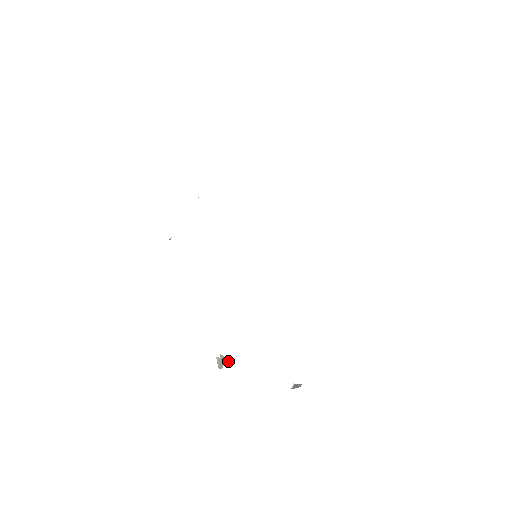
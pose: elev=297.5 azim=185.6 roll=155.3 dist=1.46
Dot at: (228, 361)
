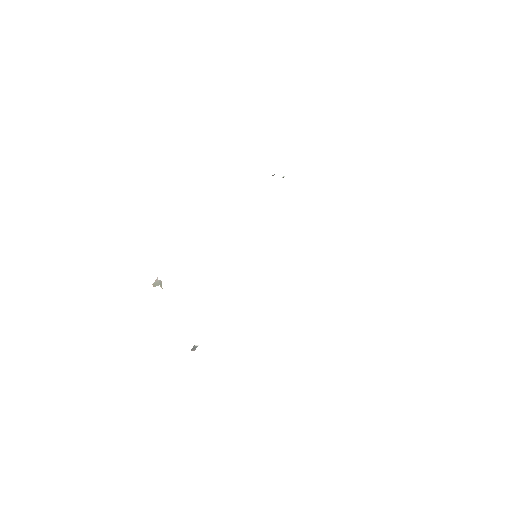
Dot at: (162, 288)
